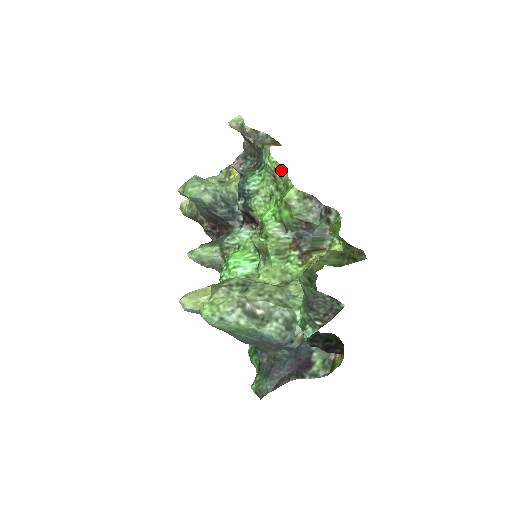
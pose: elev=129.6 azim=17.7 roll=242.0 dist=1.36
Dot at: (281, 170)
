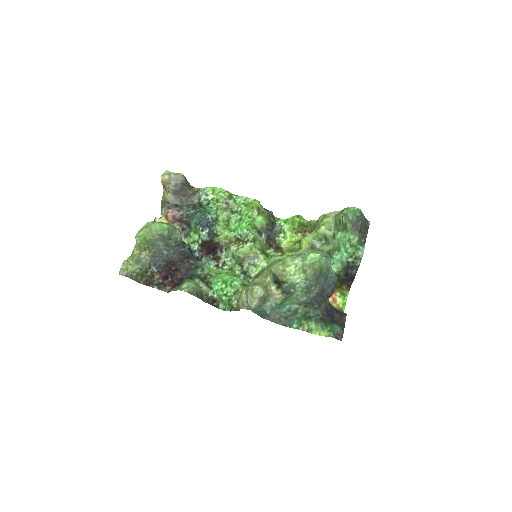
Dot at: (233, 196)
